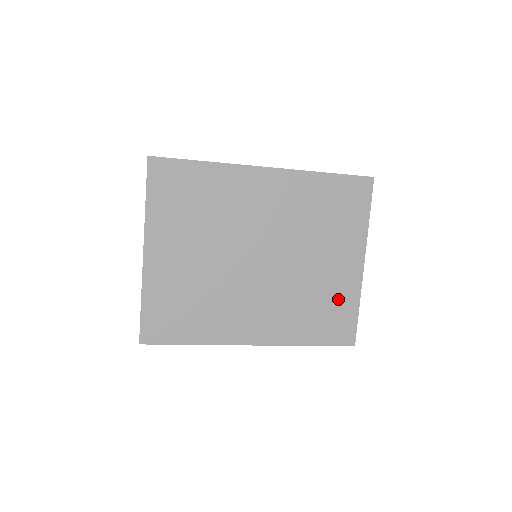
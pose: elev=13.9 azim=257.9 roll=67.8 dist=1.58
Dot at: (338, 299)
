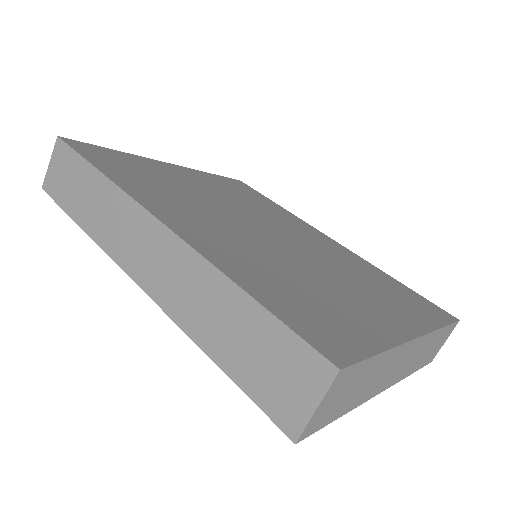
Dot at: occluded
